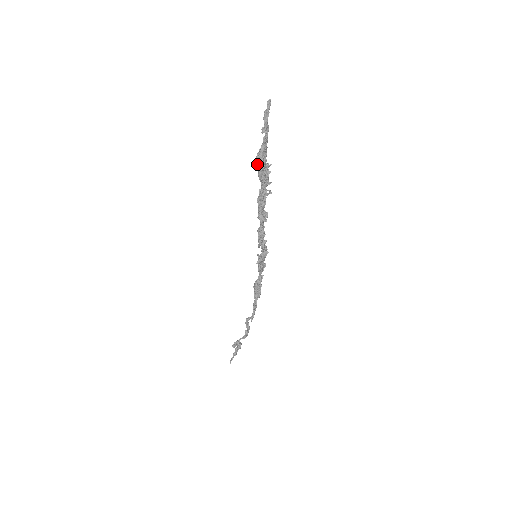
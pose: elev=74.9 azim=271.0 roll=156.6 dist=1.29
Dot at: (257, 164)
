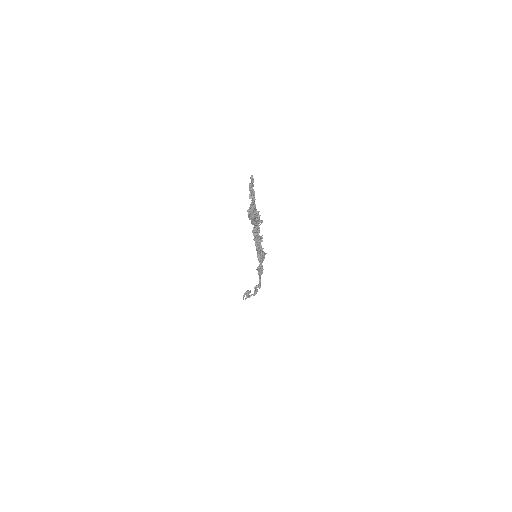
Dot at: (249, 217)
